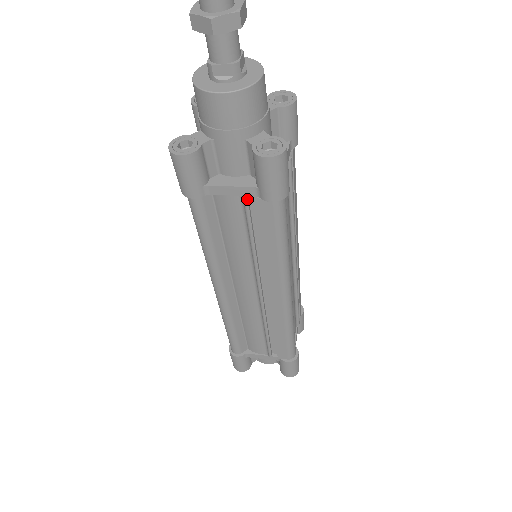
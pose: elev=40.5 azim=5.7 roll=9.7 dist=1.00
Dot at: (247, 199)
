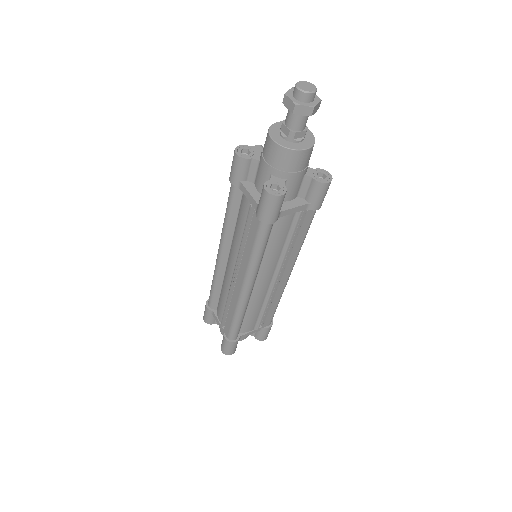
Dot at: occluded
